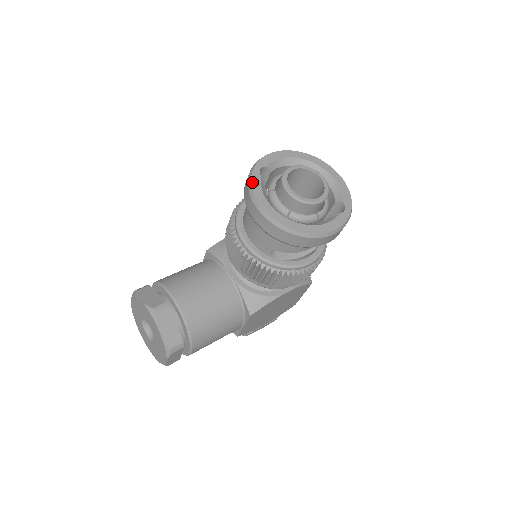
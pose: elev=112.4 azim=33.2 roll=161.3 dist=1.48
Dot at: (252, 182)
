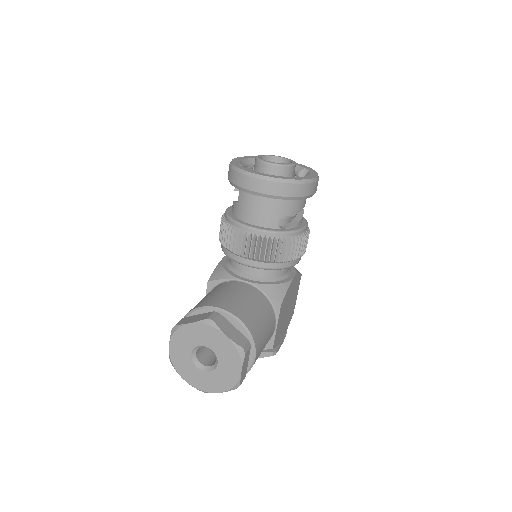
Dot at: (241, 168)
